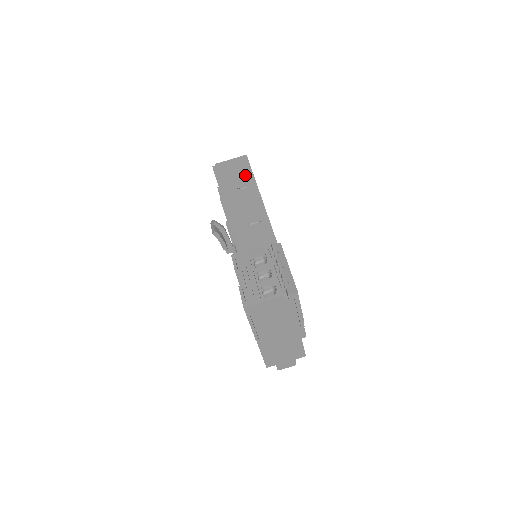
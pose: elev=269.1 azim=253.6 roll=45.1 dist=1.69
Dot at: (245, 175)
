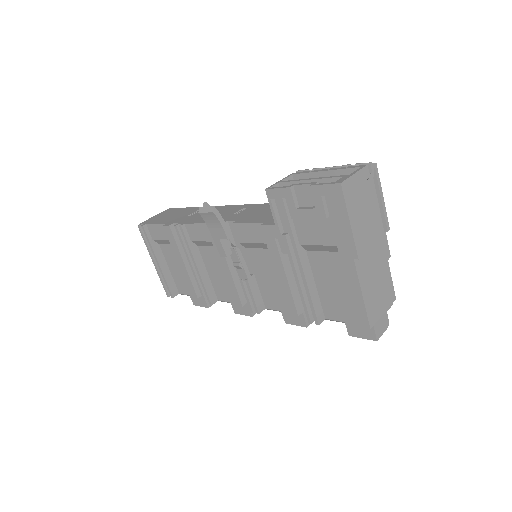
Dot at: (185, 210)
